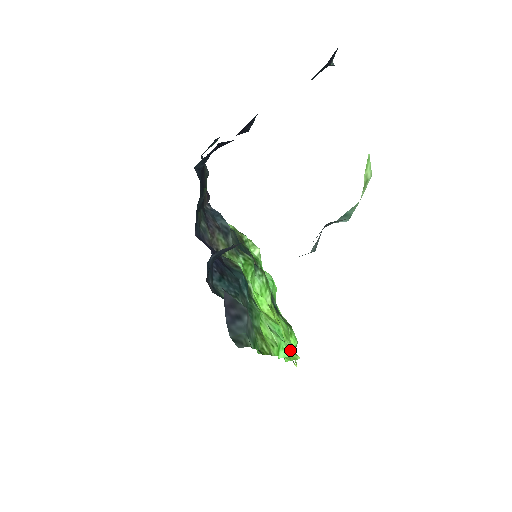
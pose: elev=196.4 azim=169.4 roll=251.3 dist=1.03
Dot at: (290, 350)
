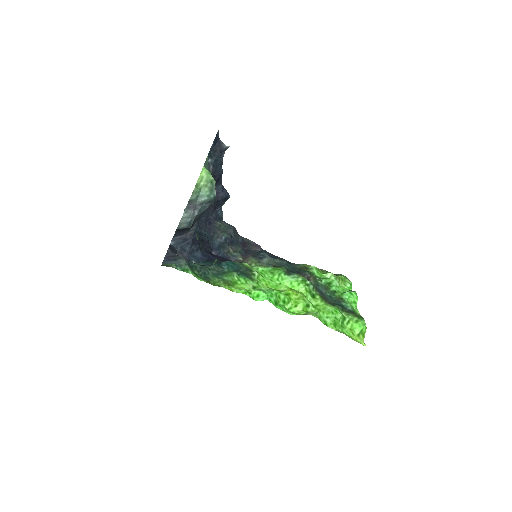
Dot at: occluded
